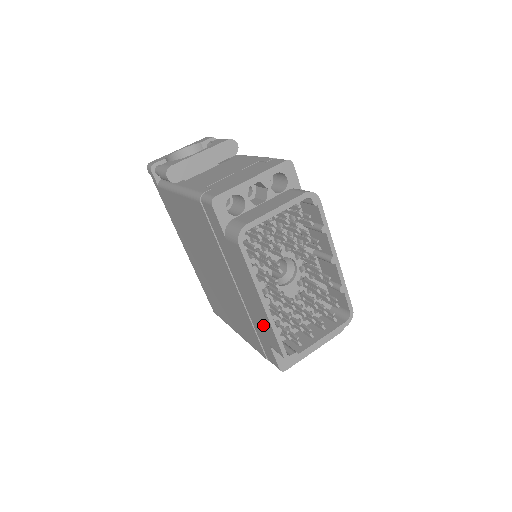
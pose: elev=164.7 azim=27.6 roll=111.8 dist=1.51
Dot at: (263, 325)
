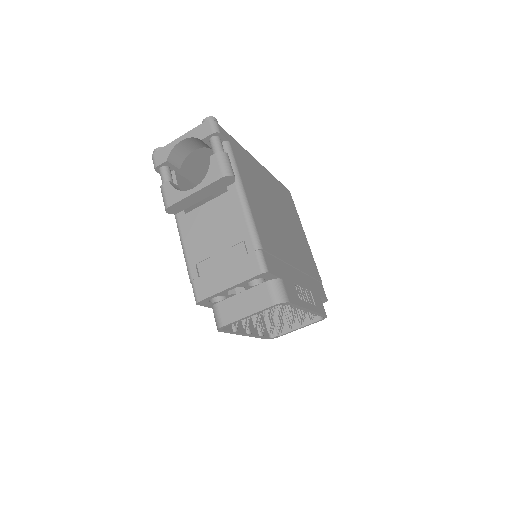
Dot at: occluded
